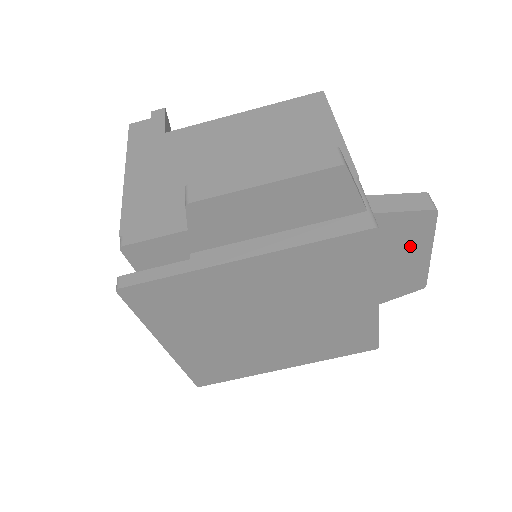
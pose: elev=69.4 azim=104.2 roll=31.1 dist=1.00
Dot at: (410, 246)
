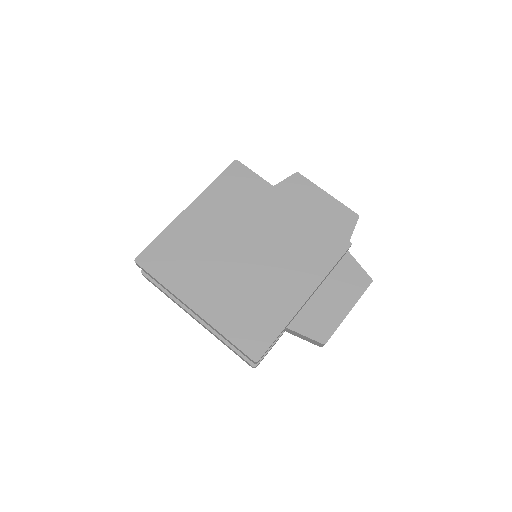
Dot at: (345, 293)
